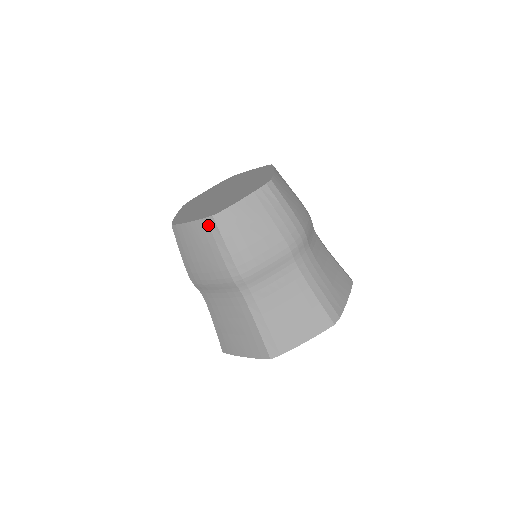
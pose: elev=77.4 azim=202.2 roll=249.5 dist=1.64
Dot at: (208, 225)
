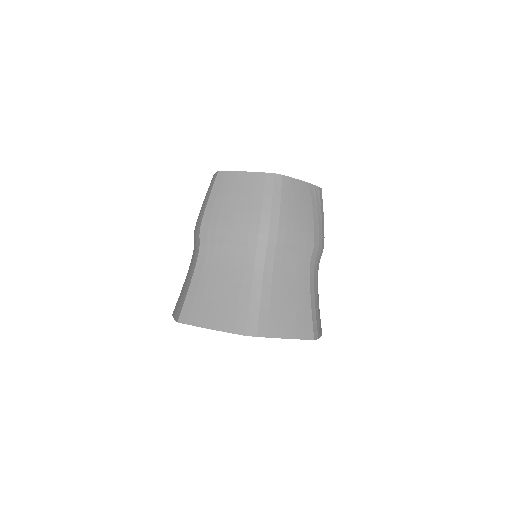
Dot at: (265, 179)
